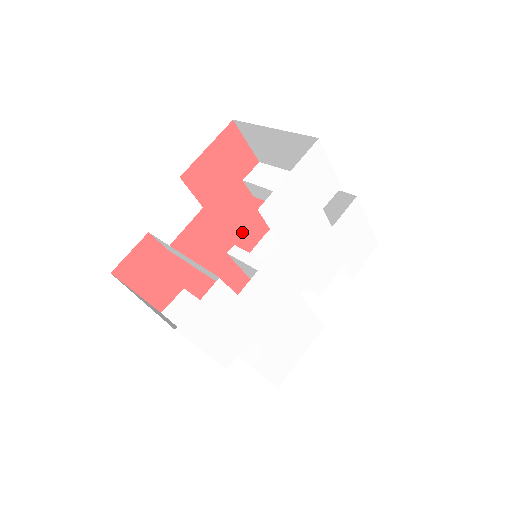
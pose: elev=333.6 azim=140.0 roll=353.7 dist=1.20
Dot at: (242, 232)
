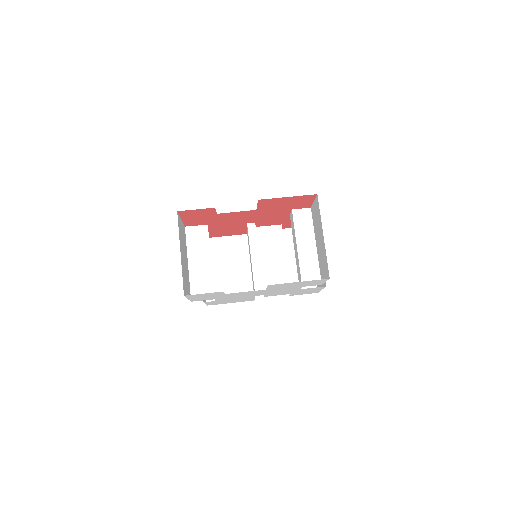
Dot at: (266, 221)
